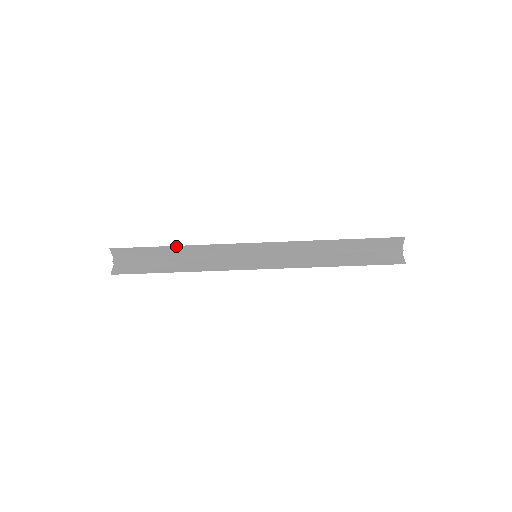
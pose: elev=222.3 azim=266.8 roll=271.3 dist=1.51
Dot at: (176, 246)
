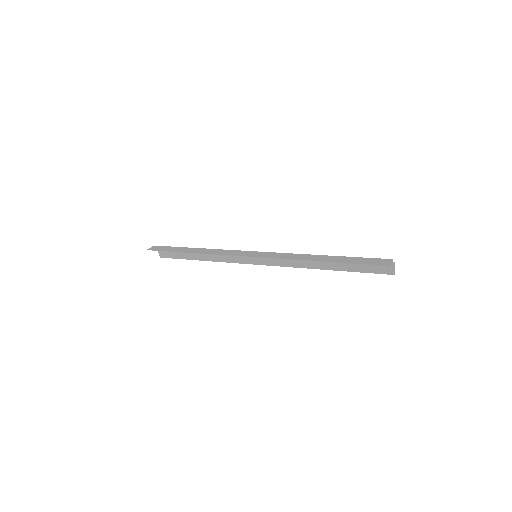
Dot at: (190, 252)
